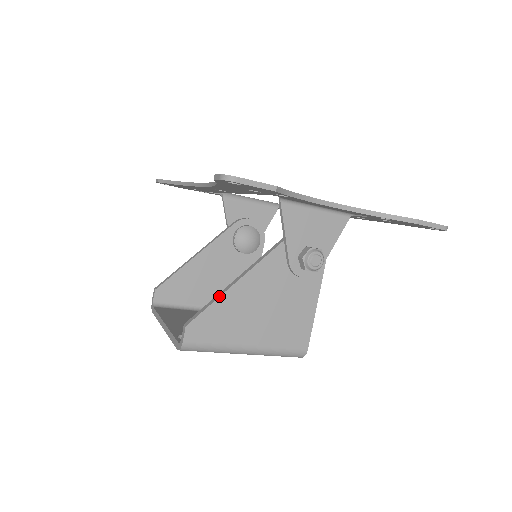
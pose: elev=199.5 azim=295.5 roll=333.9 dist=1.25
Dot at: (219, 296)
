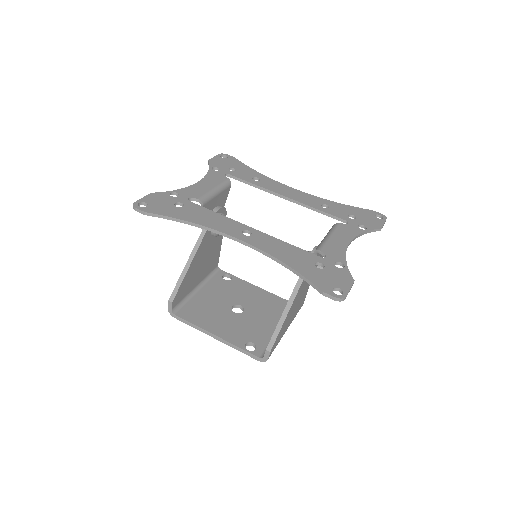
Dot at: (283, 323)
